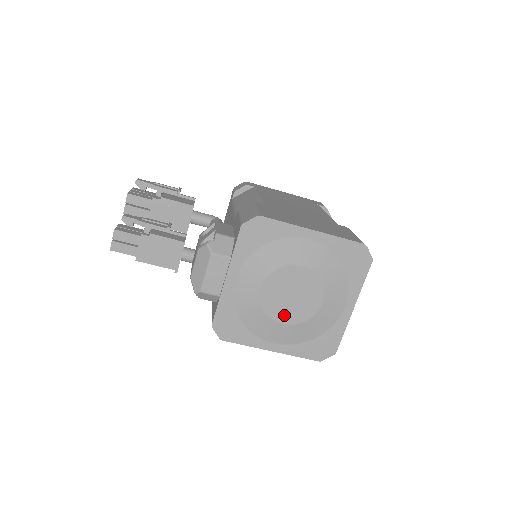
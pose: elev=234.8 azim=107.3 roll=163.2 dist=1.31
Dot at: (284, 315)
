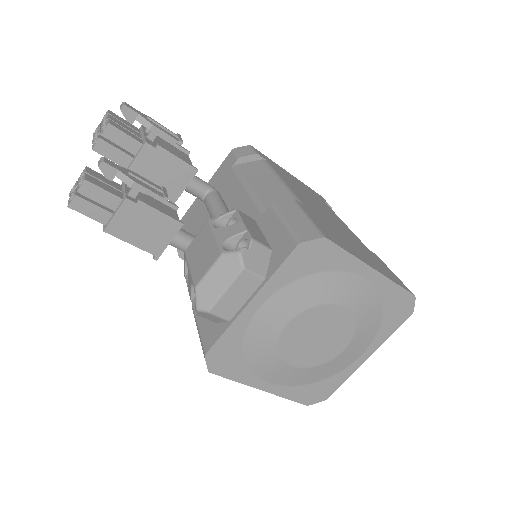
Dot at: (298, 357)
